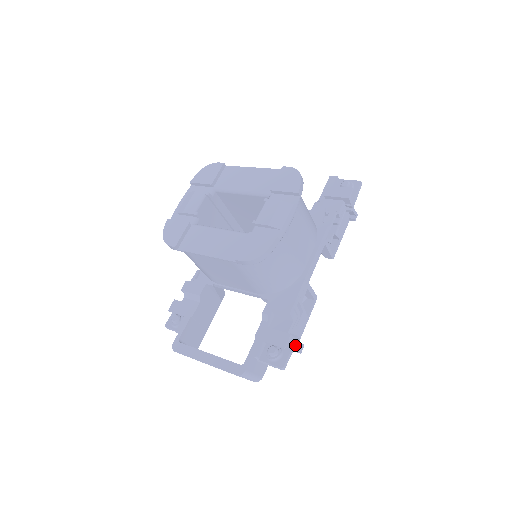
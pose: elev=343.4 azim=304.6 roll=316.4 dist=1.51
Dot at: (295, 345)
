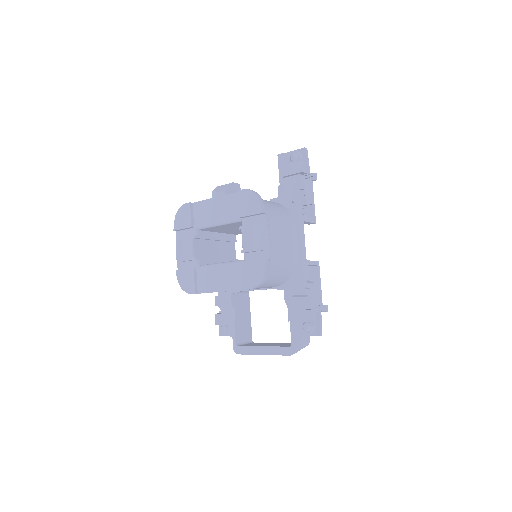
Dot at: occluded
